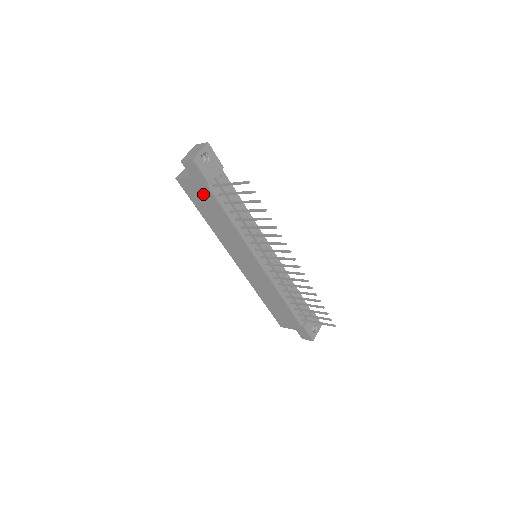
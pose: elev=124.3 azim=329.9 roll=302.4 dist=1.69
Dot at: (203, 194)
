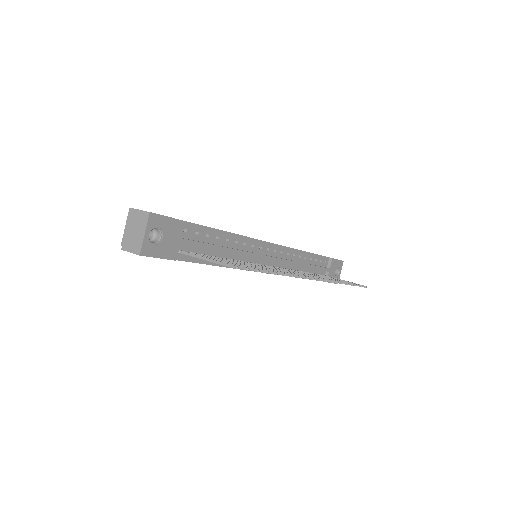
Dot at: occluded
